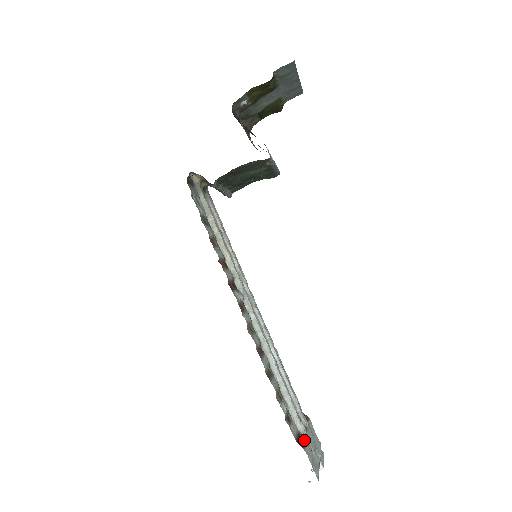
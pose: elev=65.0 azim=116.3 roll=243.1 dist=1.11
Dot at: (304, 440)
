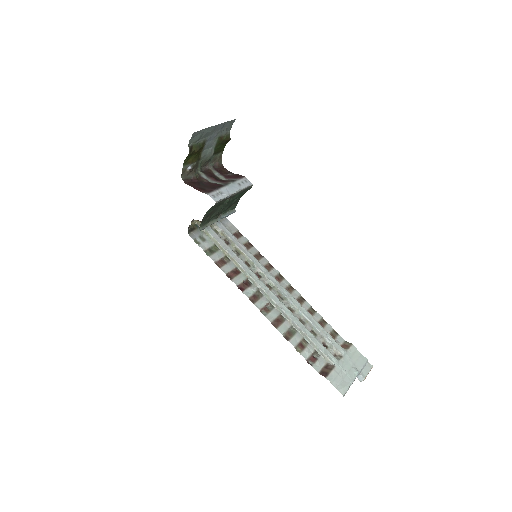
Dot at: (331, 369)
